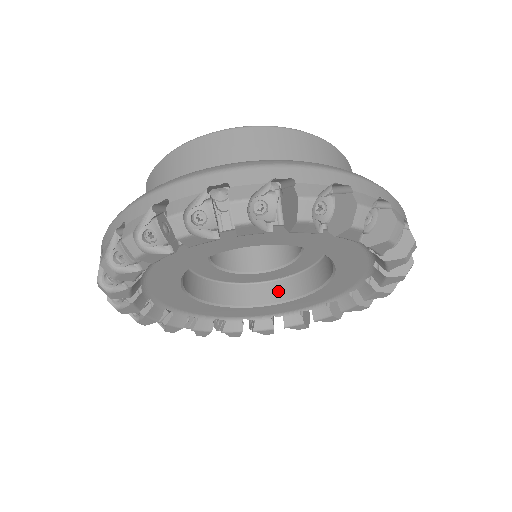
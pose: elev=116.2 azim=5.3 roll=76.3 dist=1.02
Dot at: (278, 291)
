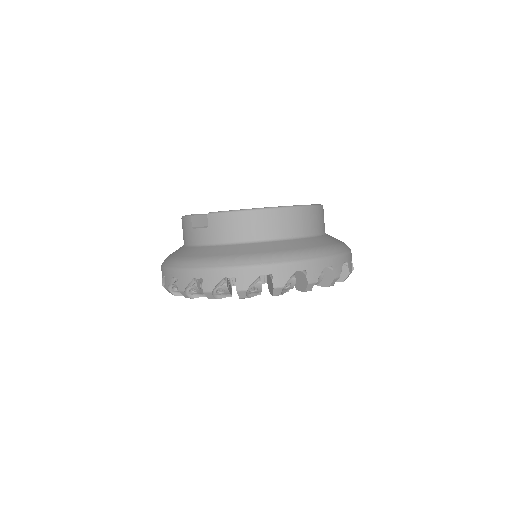
Dot at: occluded
